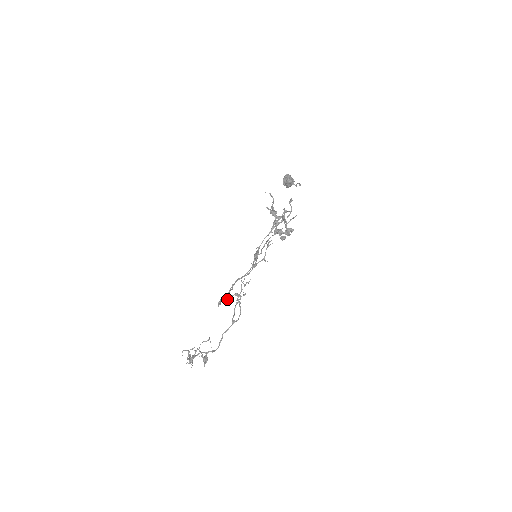
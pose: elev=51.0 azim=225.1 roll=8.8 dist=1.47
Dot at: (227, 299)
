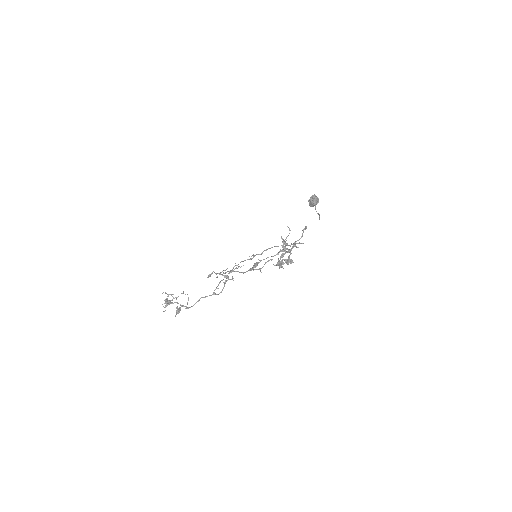
Dot at: (217, 277)
